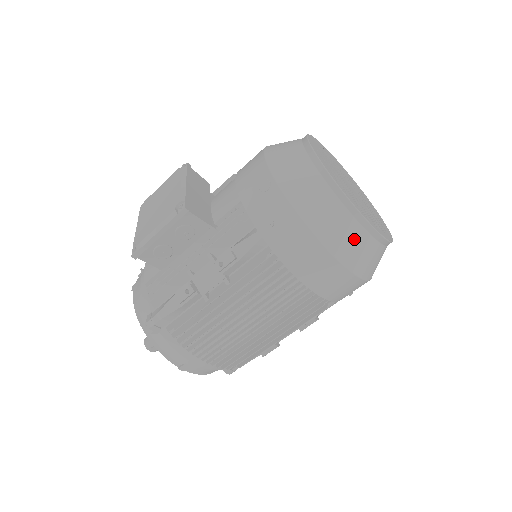
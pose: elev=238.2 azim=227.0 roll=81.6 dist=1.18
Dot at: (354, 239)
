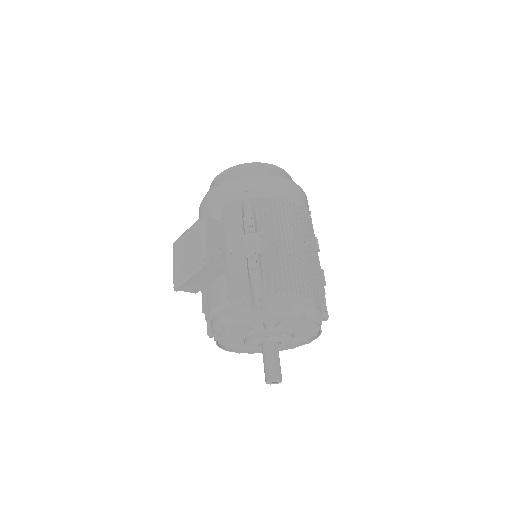
Dot at: (279, 172)
